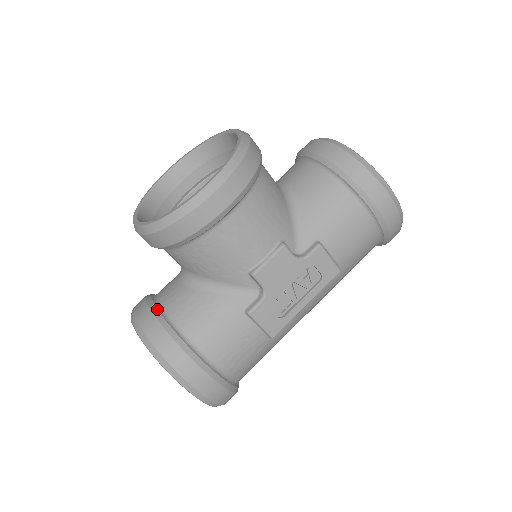
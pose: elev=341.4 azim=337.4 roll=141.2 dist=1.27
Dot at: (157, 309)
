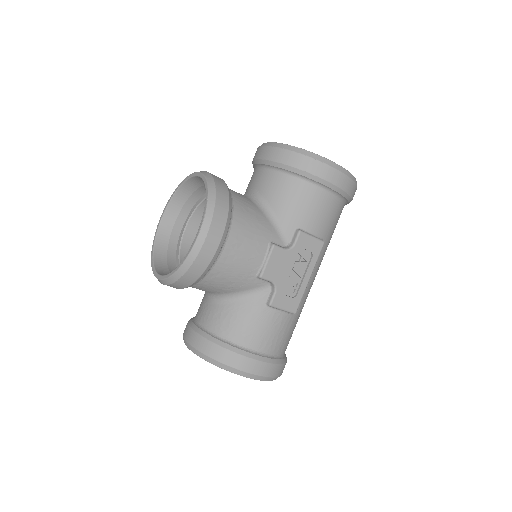
Dot at: (202, 330)
